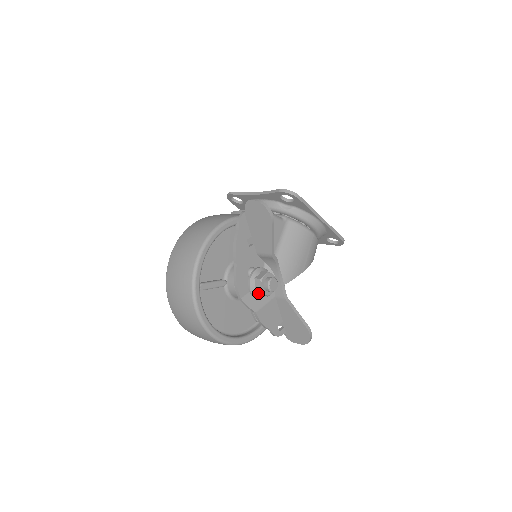
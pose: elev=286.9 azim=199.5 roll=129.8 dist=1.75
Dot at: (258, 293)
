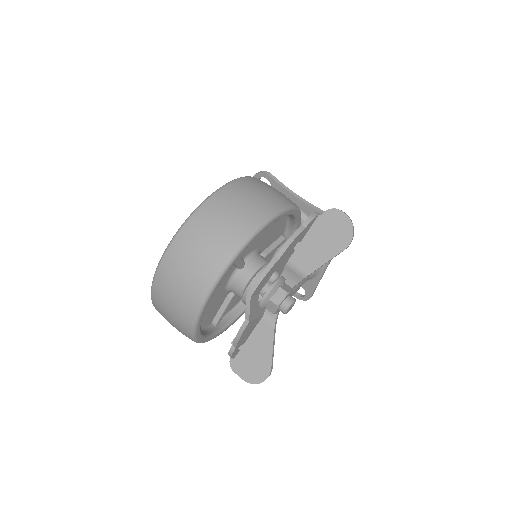
Dot at: (268, 303)
